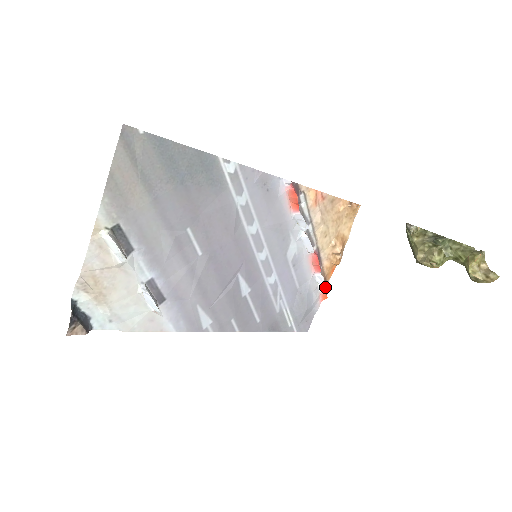
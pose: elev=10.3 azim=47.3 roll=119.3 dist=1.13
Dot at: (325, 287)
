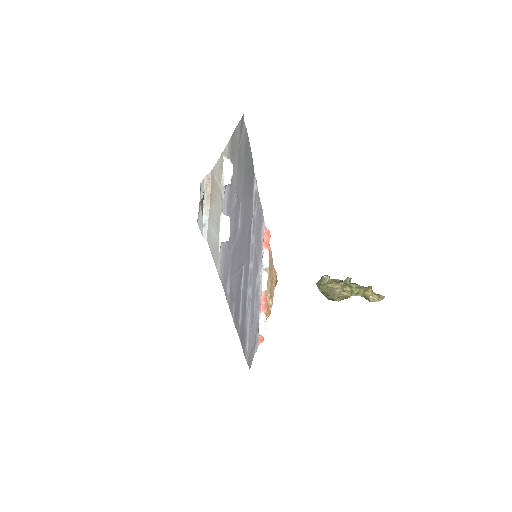
Dot at: (265, 328)
